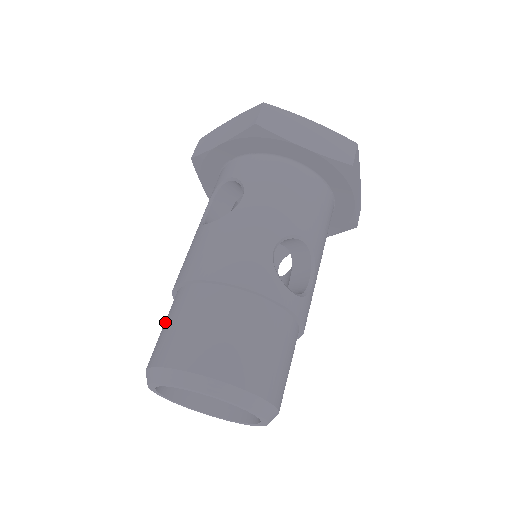
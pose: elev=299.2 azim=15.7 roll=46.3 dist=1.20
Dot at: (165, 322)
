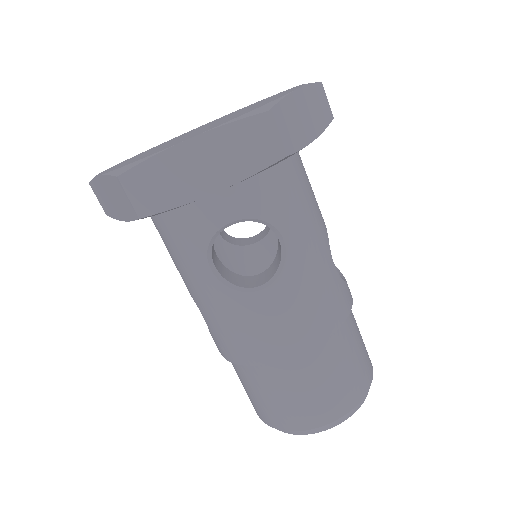
Dot at: (280, 394)
